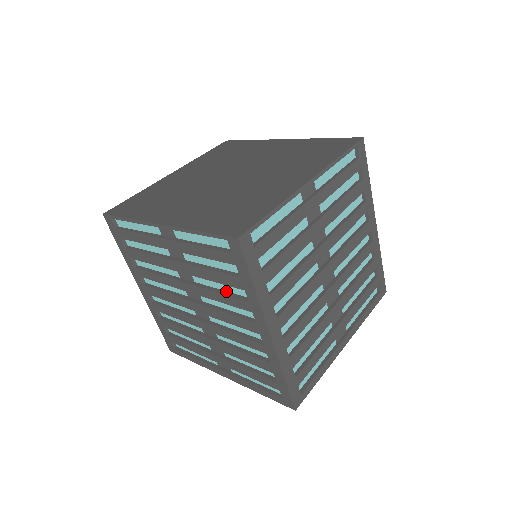
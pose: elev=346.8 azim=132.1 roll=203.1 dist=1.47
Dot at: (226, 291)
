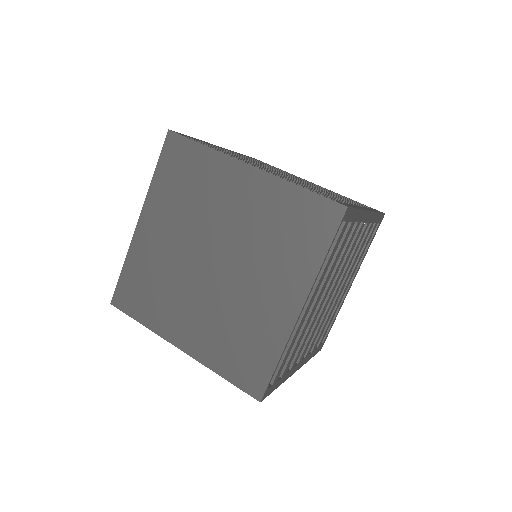
Dot at: occluded
